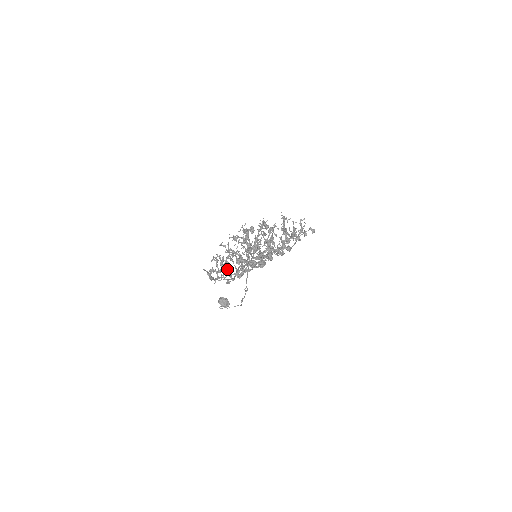
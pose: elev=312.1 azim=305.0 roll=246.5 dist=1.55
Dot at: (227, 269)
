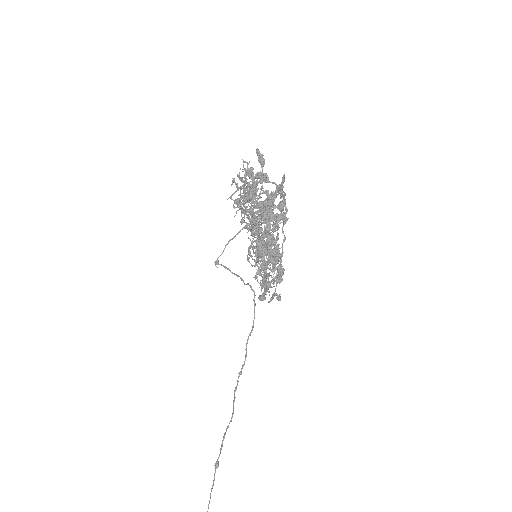
Dot at: (266, 176)
